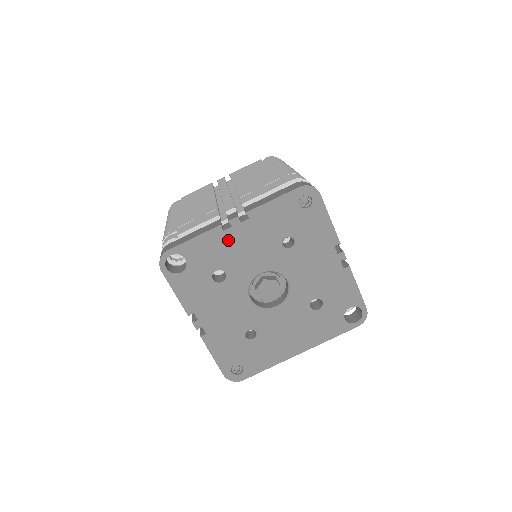
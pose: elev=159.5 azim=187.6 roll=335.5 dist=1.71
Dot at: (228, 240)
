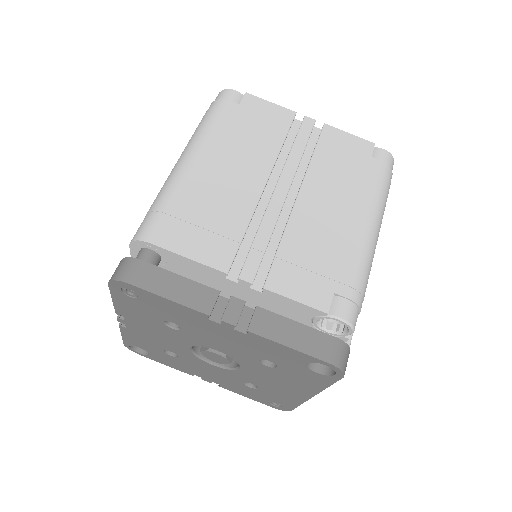
Dot at: (138, 332)
